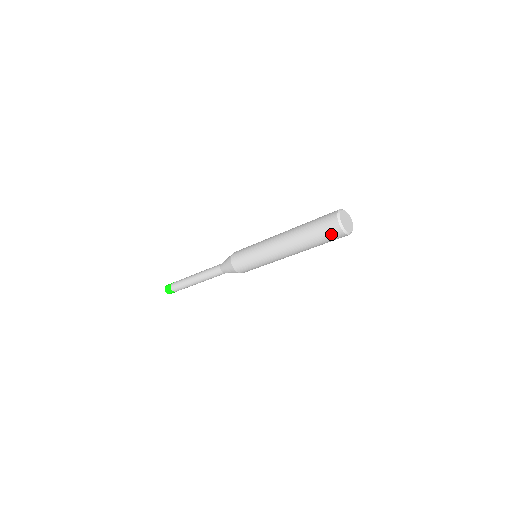
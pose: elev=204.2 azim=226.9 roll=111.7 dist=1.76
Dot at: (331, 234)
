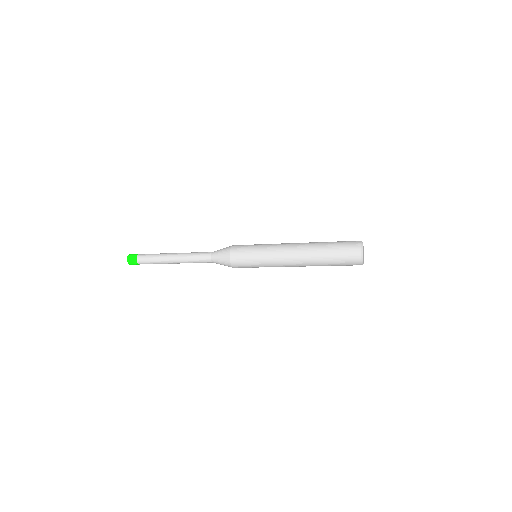
Dot at: (350, 265)
